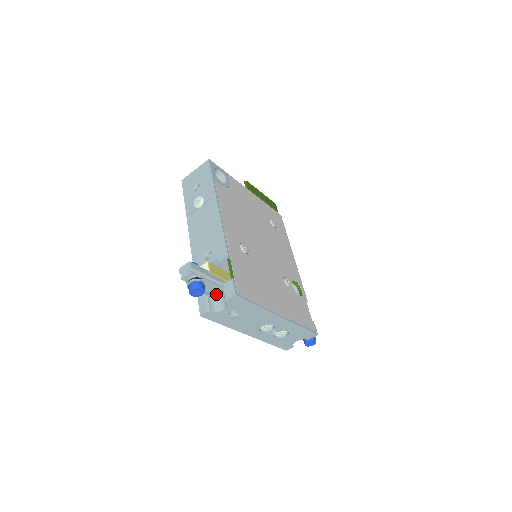
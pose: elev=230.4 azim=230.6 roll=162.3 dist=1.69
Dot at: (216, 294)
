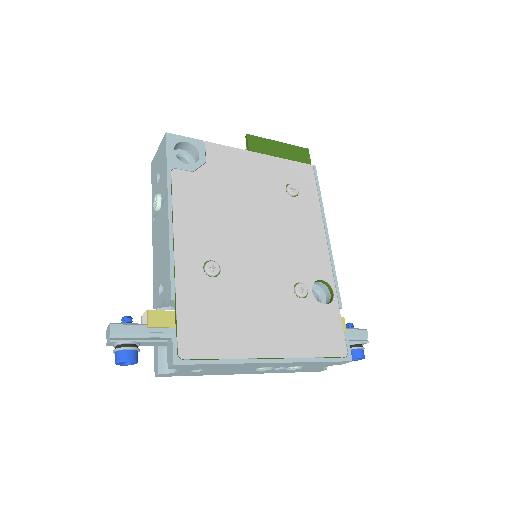
Dot at: occluded
